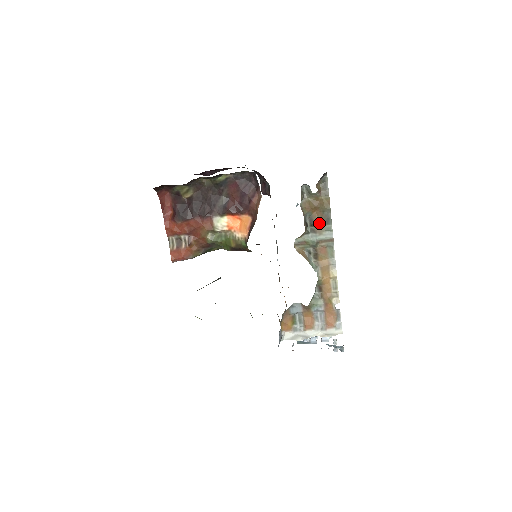
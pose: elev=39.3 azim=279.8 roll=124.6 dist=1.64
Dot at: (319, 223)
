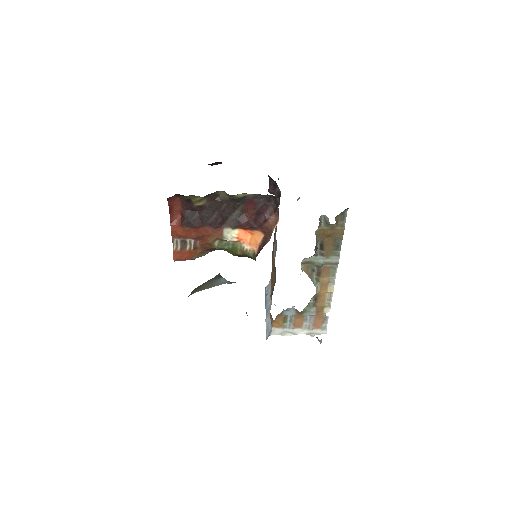
Dot at: (329, 248)
